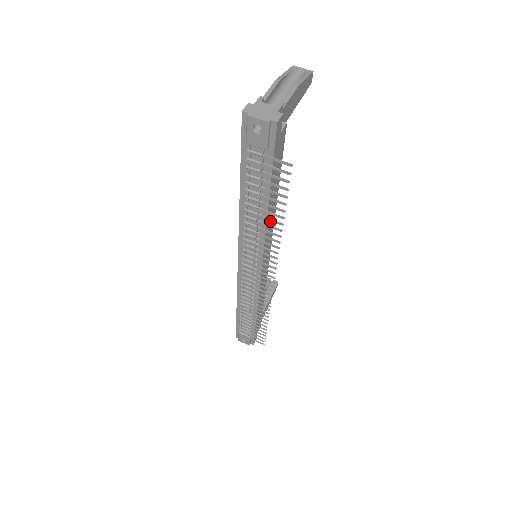
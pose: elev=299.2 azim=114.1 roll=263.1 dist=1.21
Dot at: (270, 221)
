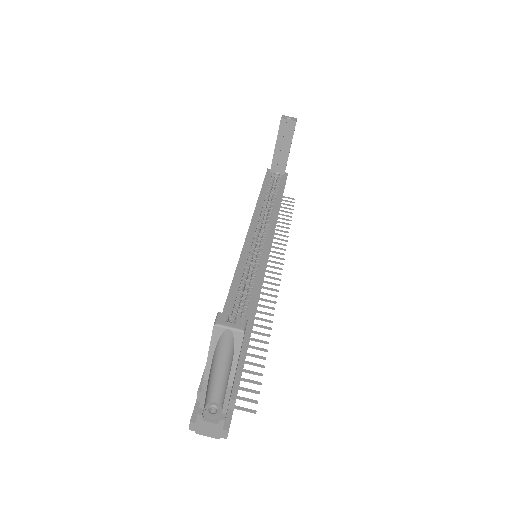
Dot at: occluded
